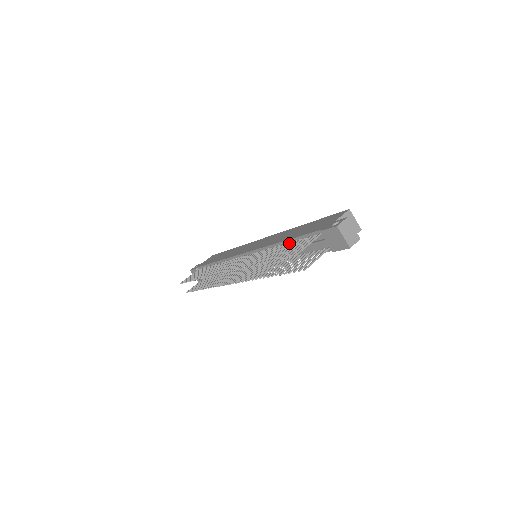
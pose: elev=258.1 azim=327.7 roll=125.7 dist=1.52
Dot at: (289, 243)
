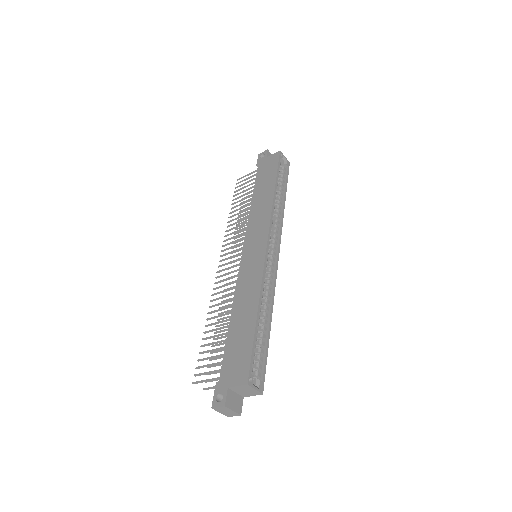
Dot at: (226, 333)
